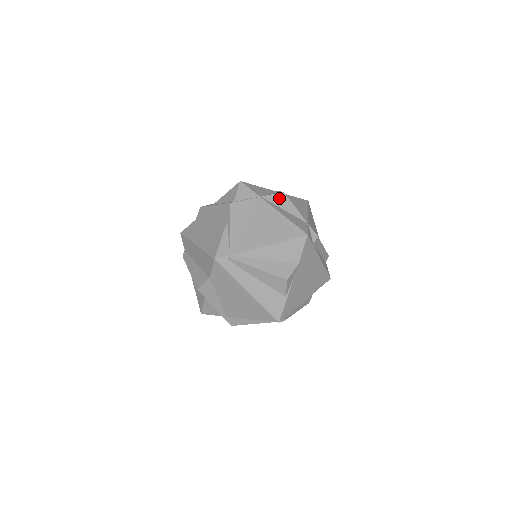
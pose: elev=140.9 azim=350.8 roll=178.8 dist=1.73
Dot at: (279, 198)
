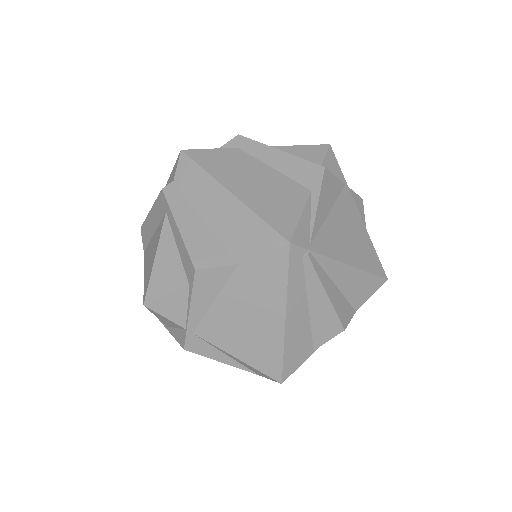
Dot at: (359, 203)
